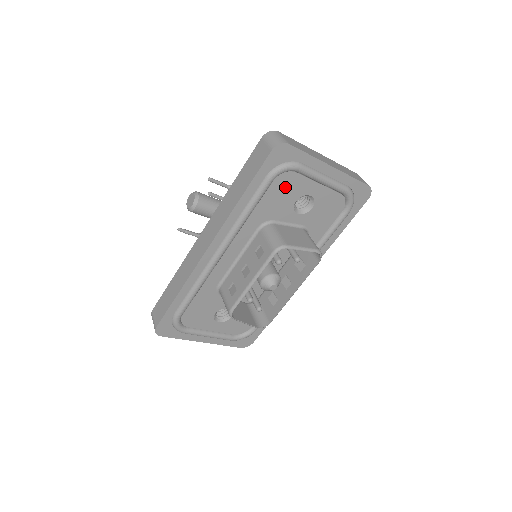
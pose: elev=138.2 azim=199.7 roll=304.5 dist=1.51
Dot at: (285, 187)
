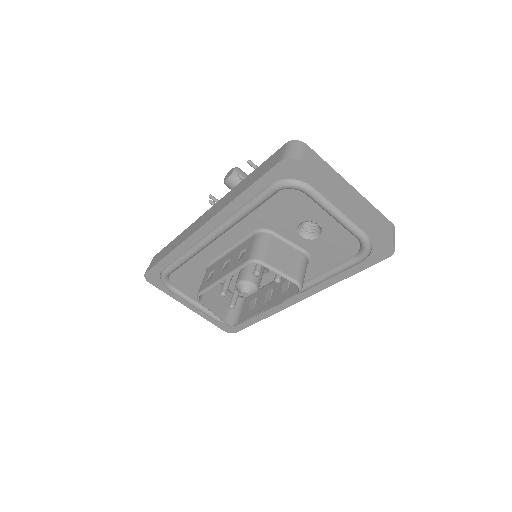
Dot at: (291, 204)
